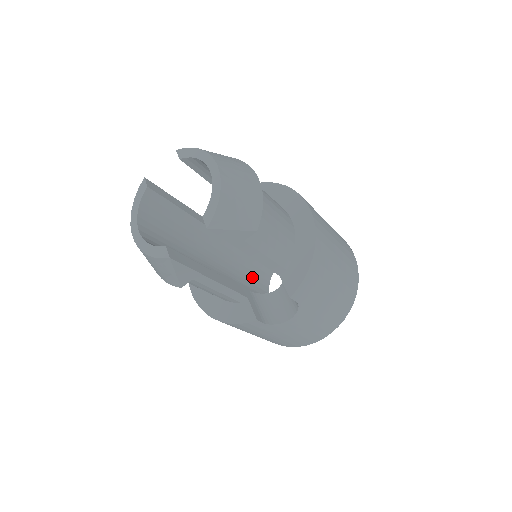
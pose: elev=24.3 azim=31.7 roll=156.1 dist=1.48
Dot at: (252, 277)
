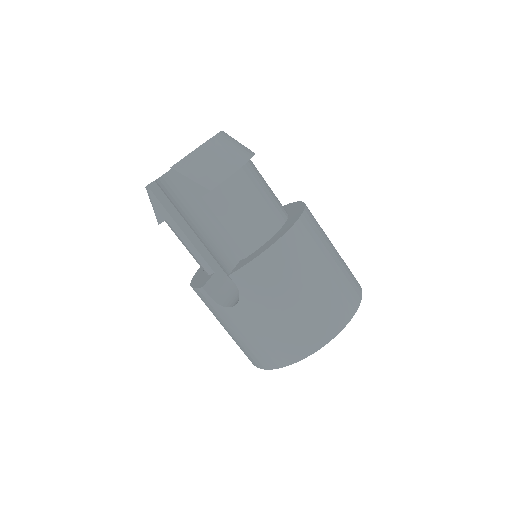
Dot at: occluded
